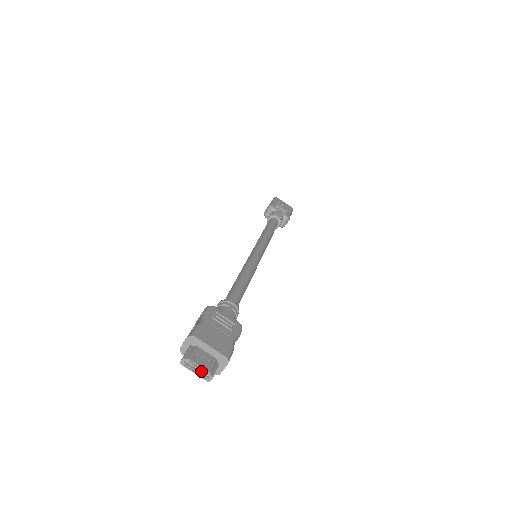
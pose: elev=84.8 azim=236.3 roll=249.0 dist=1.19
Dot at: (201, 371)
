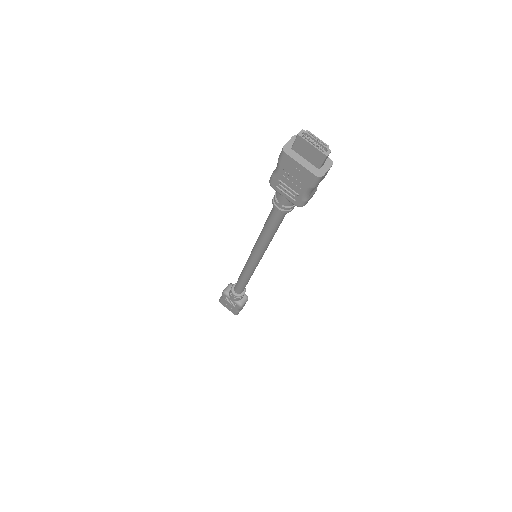
Dot at: (317, 147)
